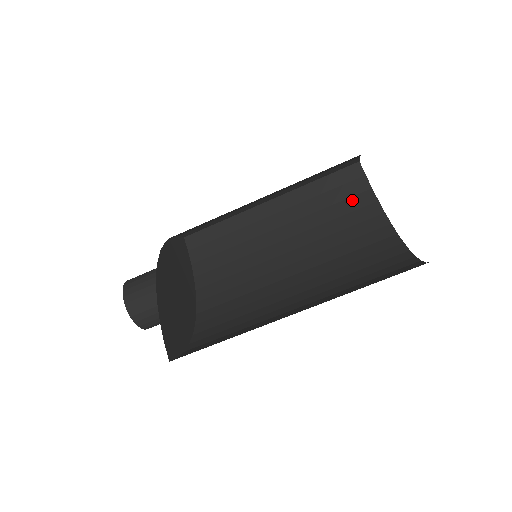
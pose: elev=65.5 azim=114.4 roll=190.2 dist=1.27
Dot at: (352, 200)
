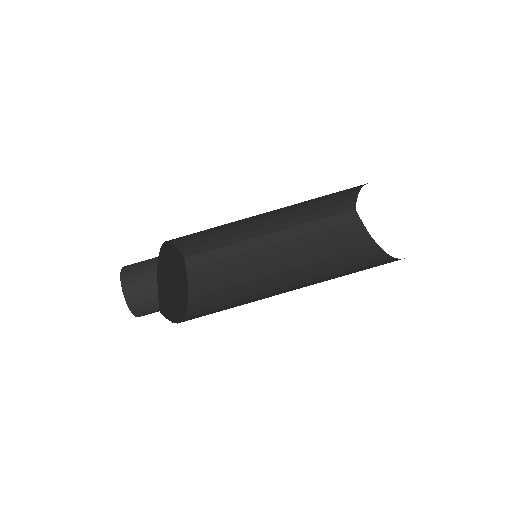
Dot at: (347, 236)
